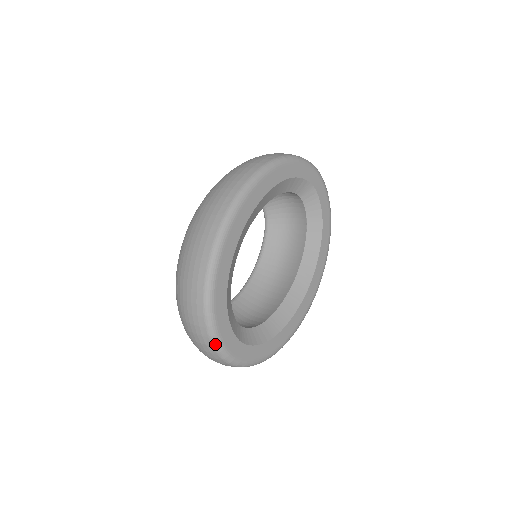
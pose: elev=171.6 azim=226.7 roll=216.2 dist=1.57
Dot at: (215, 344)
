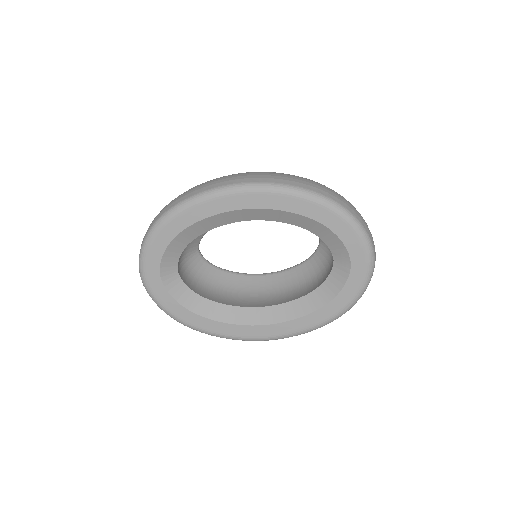
Dot at: (142, 250)
